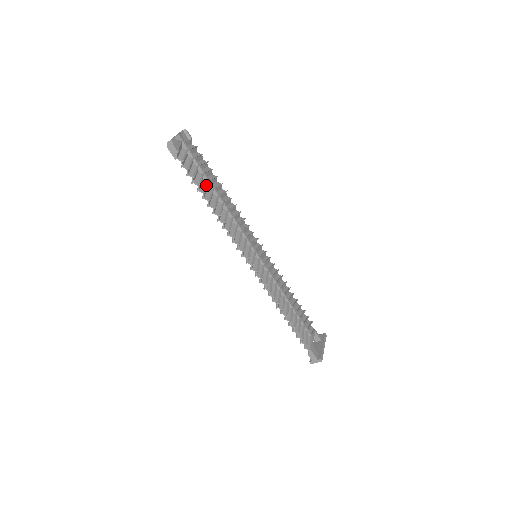
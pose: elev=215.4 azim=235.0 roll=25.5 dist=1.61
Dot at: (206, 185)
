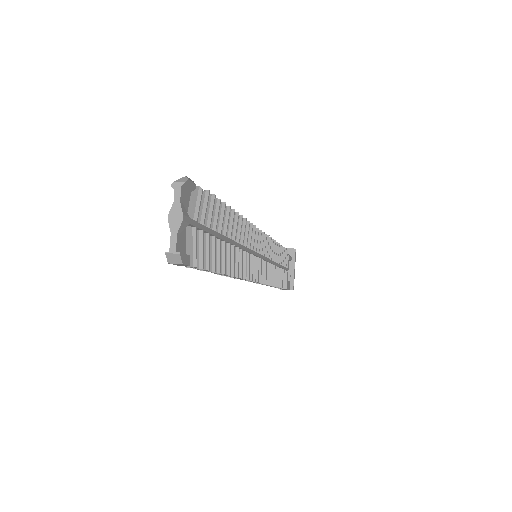
Dot at: (219, 253)
